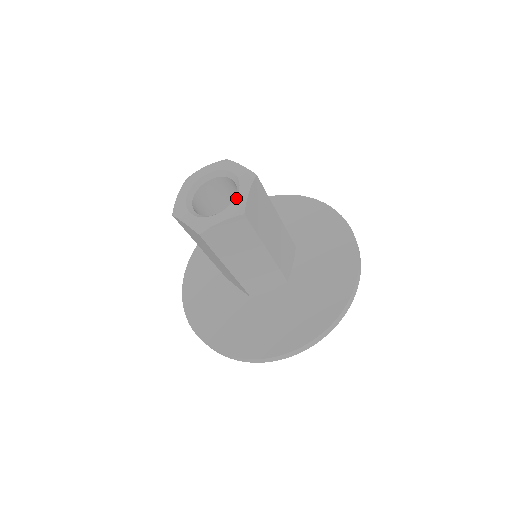
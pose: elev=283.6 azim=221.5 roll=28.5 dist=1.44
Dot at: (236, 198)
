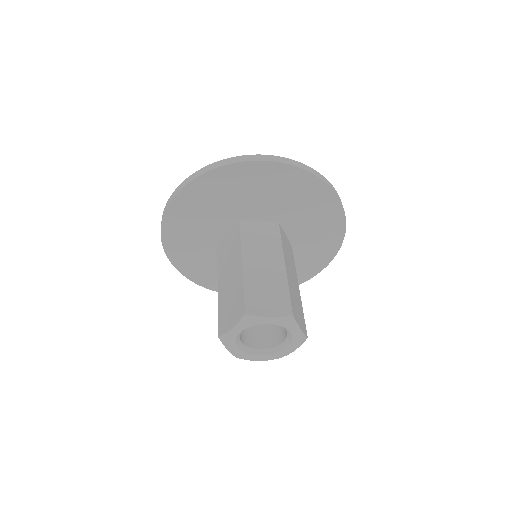
Dot at: (281, 352)
